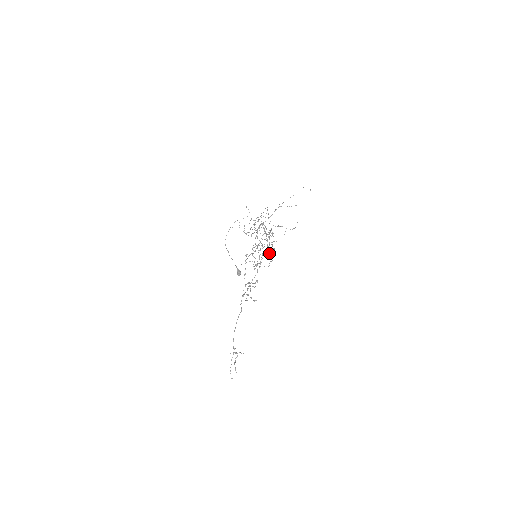
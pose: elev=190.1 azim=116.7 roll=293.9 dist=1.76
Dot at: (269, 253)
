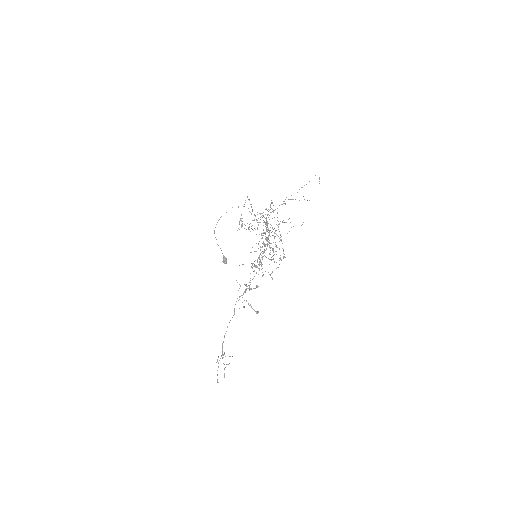
Dot at: occluded
